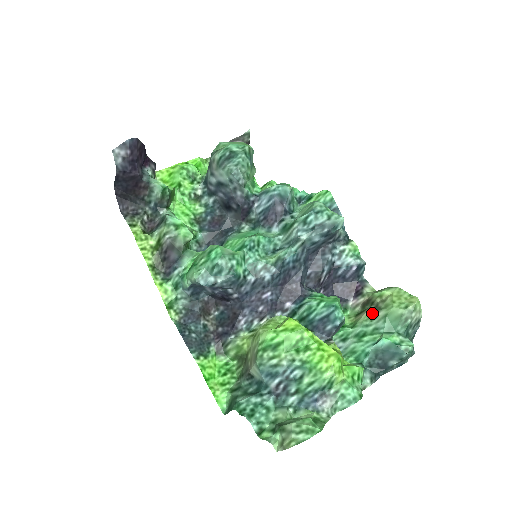
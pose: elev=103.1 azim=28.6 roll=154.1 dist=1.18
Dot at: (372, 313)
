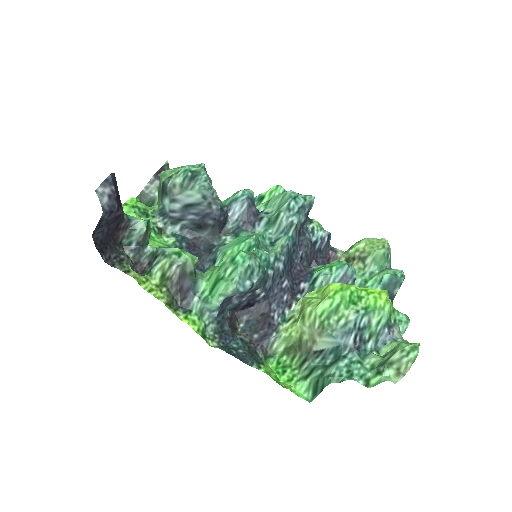
Dot at: (360, 264)
